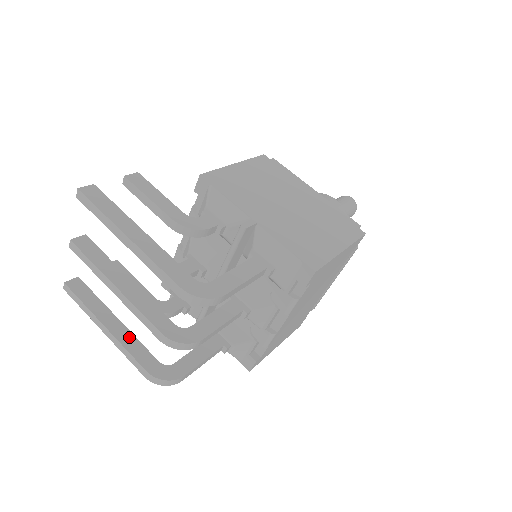
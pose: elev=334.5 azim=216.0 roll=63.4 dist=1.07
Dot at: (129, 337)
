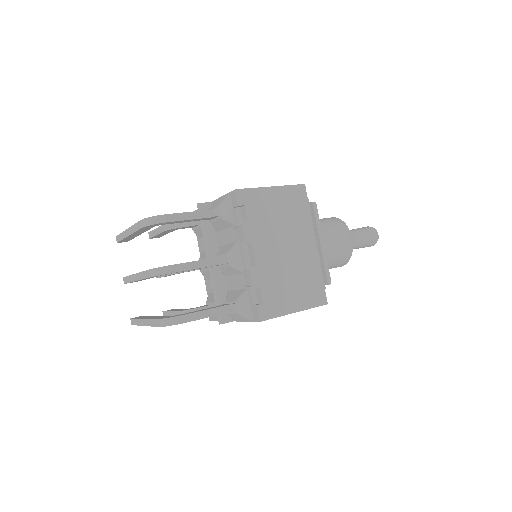
Dot at: occluded
